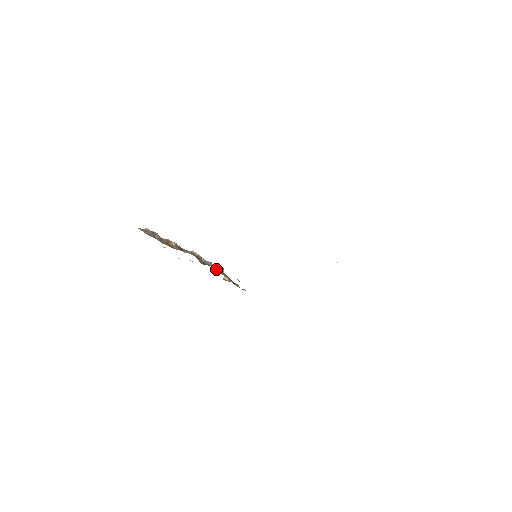
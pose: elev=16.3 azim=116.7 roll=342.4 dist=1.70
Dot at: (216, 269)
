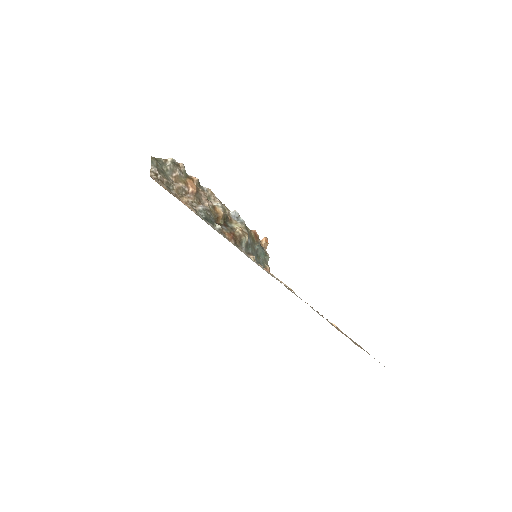
Dot at: (230, 238)
